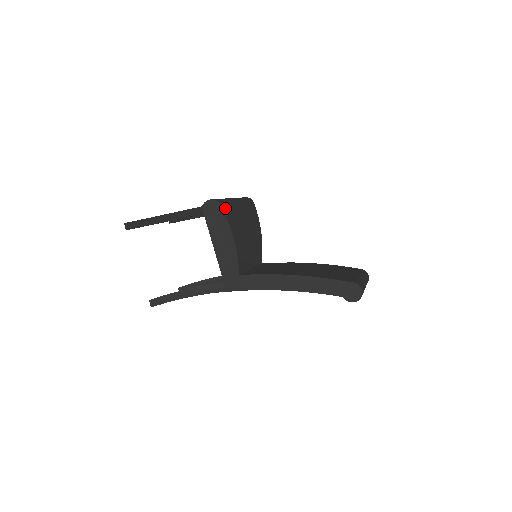
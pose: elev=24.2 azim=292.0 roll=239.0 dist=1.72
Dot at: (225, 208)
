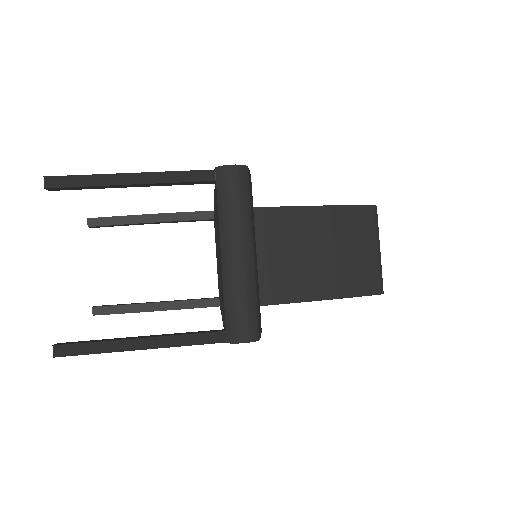
Dot at: (259, 323)
